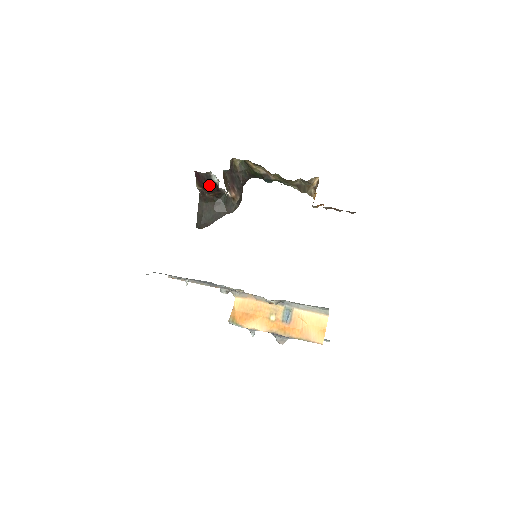
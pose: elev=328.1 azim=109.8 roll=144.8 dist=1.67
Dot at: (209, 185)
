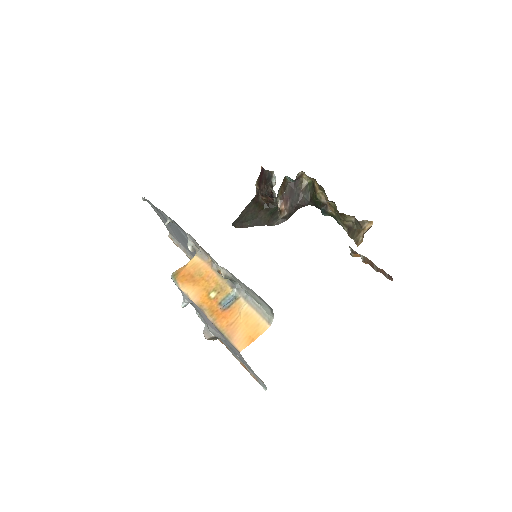
Dot at: (266, 186)
